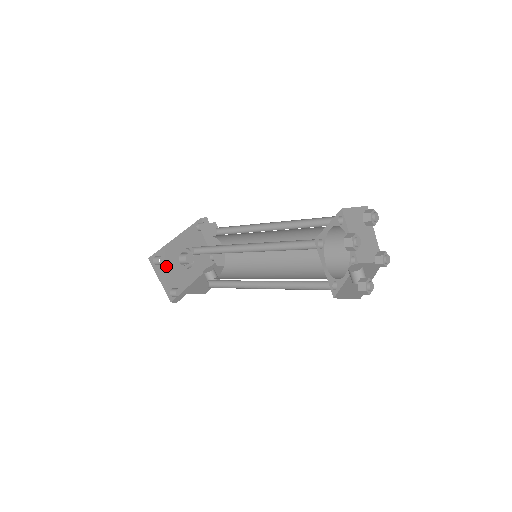
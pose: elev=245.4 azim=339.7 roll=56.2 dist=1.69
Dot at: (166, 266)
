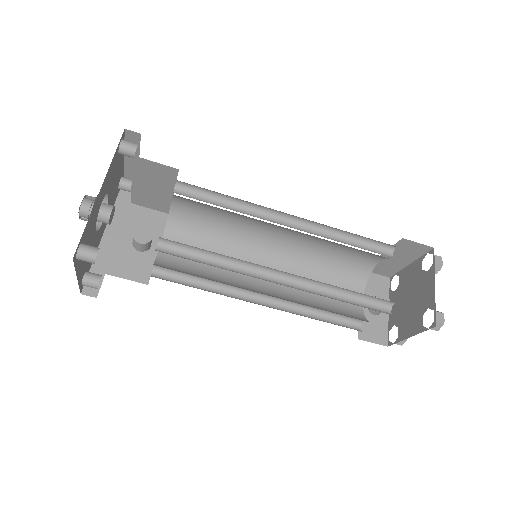
Dot at: occluded
